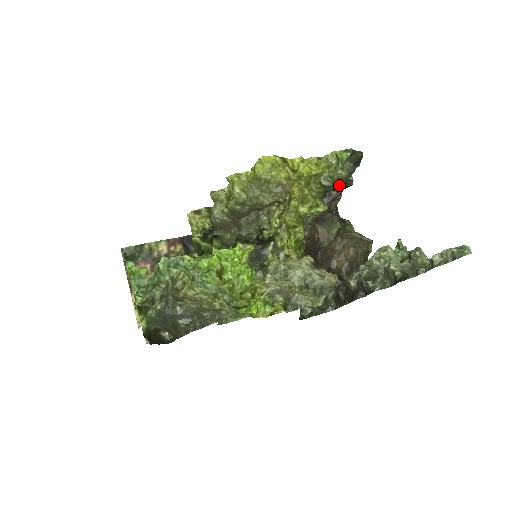
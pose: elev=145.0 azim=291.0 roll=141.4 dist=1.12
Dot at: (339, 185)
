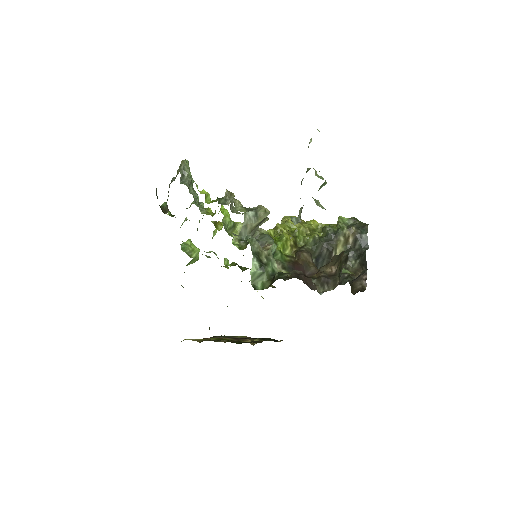
Dot at: (340, 236)
